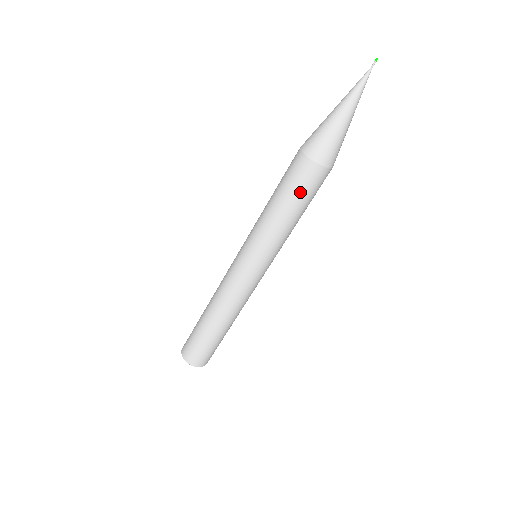
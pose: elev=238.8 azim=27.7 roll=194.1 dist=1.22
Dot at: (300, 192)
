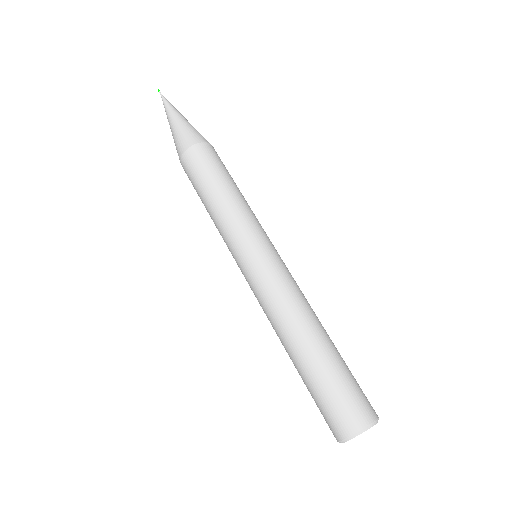
Dot at: (195, 182)
